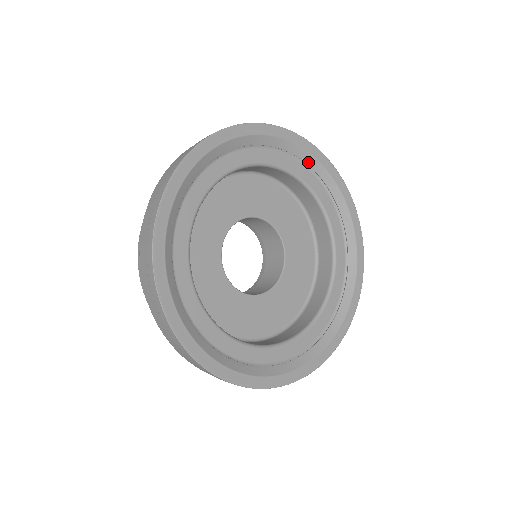
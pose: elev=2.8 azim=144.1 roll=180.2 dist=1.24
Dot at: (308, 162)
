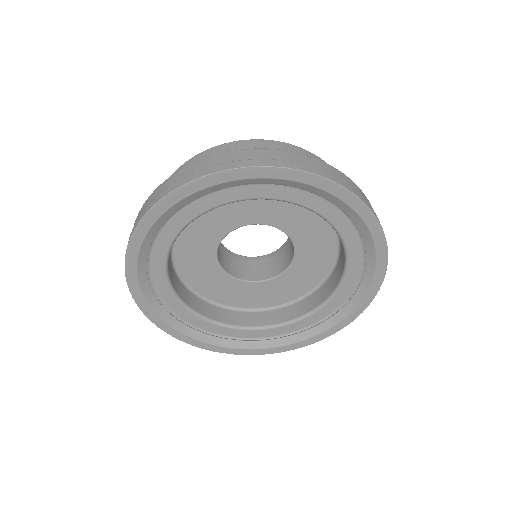
Dot at: (188, 202)
